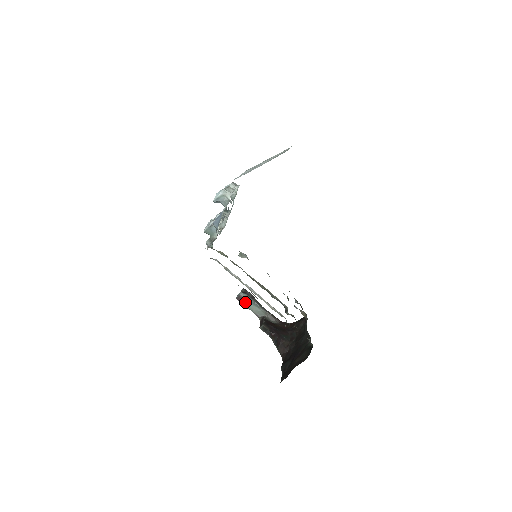
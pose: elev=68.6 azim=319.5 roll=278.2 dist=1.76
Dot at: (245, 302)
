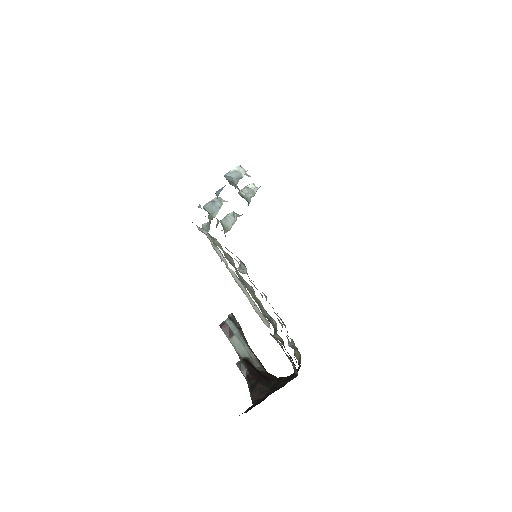
Dot at: (229, 333)
